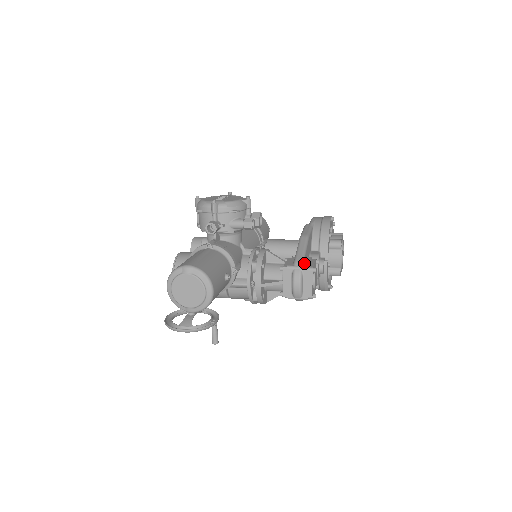
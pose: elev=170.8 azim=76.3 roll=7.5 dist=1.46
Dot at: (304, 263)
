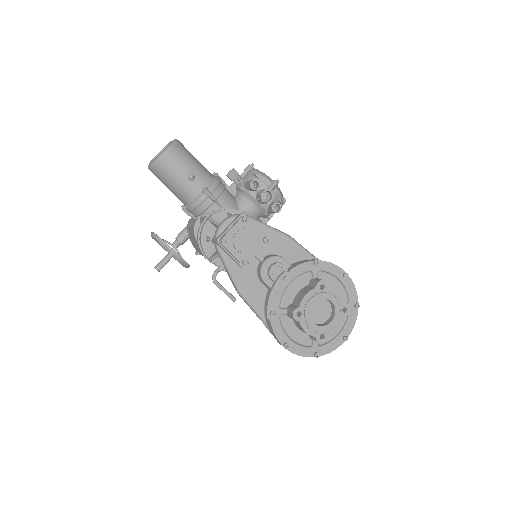
Dot at: (249, 219)
